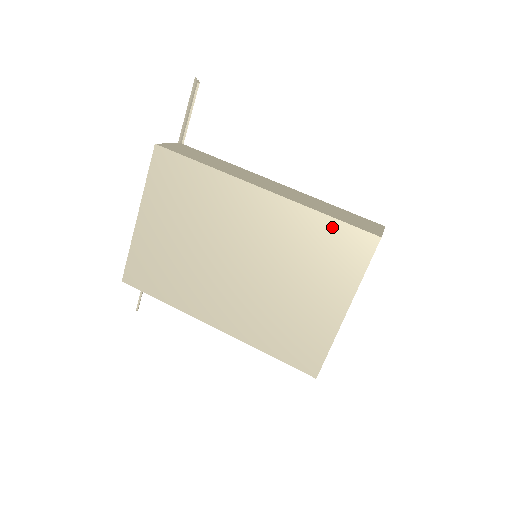
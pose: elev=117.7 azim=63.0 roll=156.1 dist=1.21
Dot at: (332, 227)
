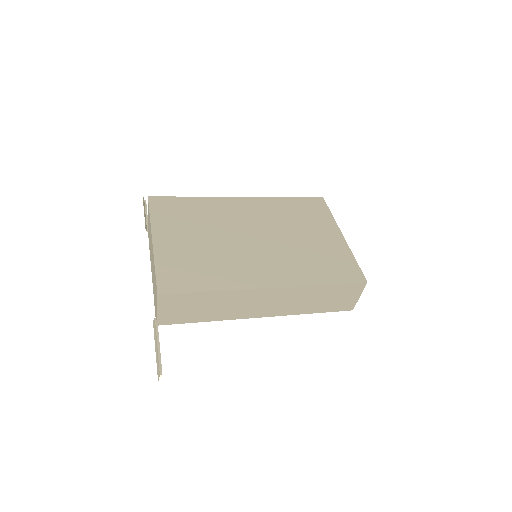
Dot at: (295, 201)
